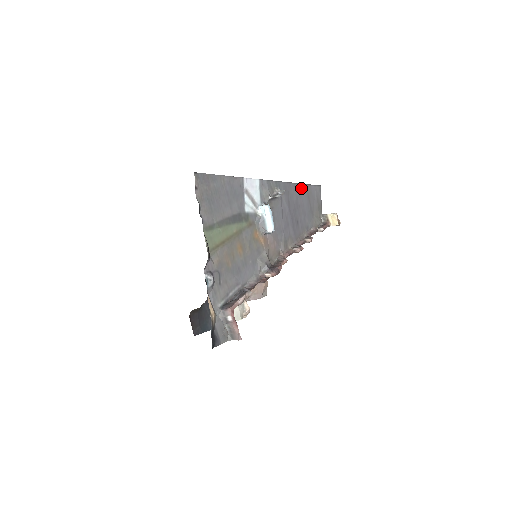
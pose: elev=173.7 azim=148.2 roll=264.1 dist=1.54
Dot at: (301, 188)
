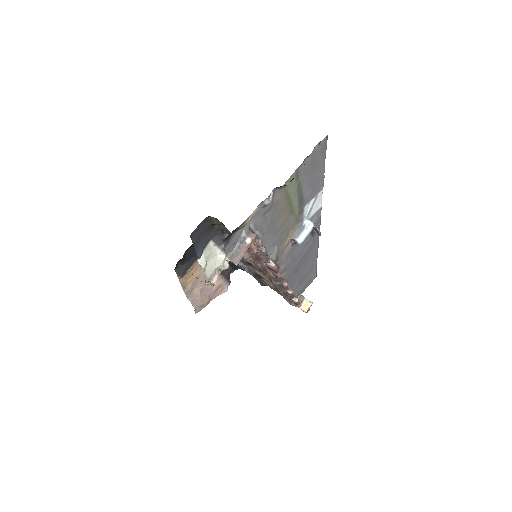
Dot at: (315, 257)
